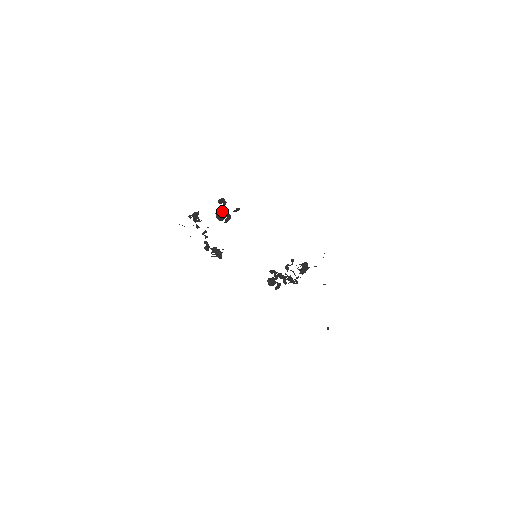
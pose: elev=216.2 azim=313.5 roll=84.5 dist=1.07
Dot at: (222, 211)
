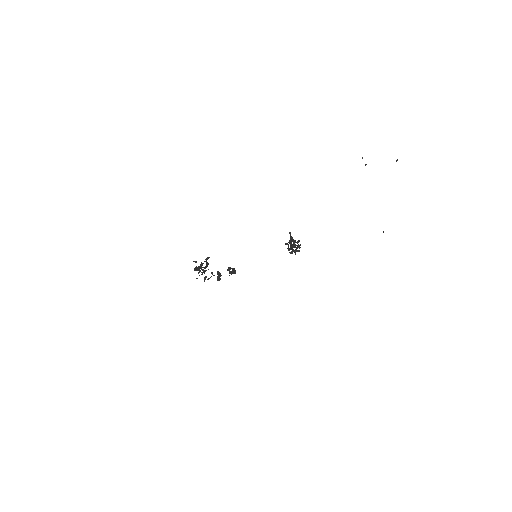
Dot at: occluded
